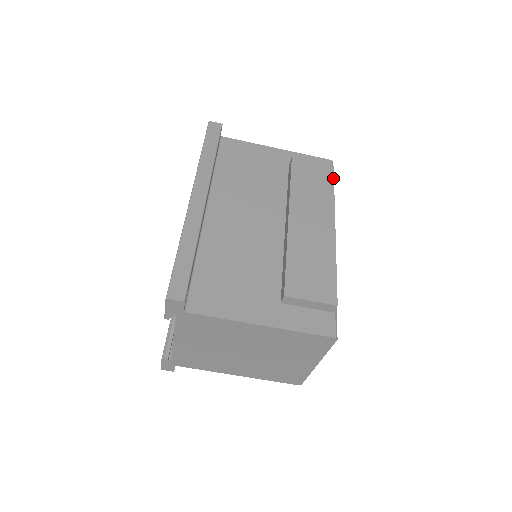
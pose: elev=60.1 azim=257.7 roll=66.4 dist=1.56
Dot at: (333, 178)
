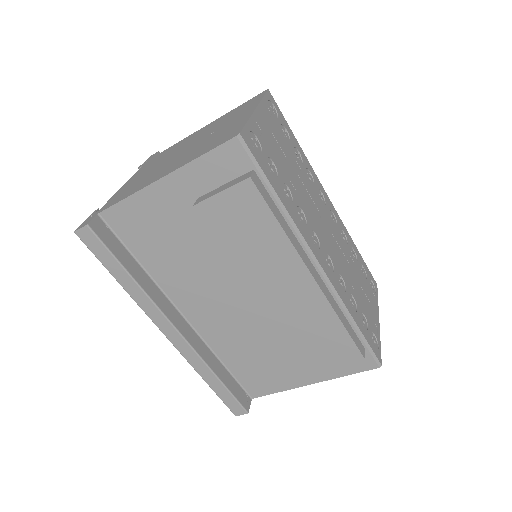
Dot at: (264, 201)
